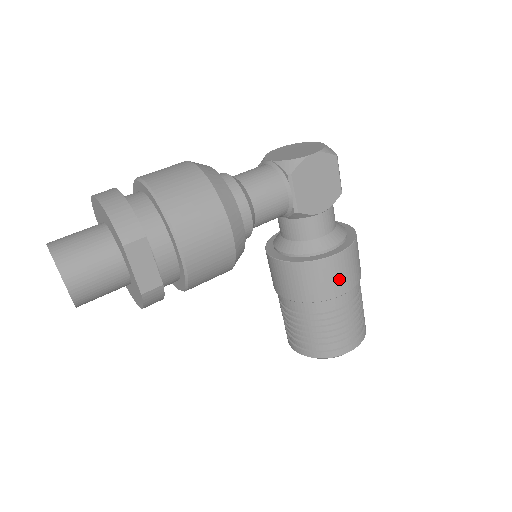
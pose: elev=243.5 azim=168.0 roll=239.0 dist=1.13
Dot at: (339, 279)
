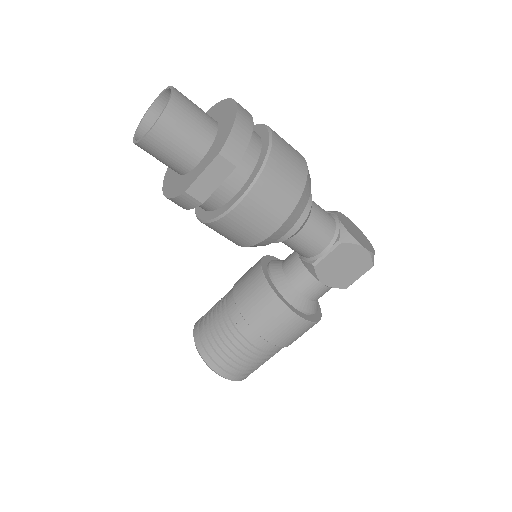
Dot at: (281, 331)
